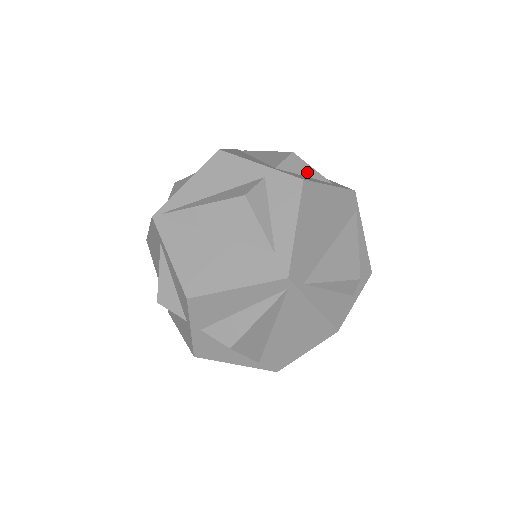
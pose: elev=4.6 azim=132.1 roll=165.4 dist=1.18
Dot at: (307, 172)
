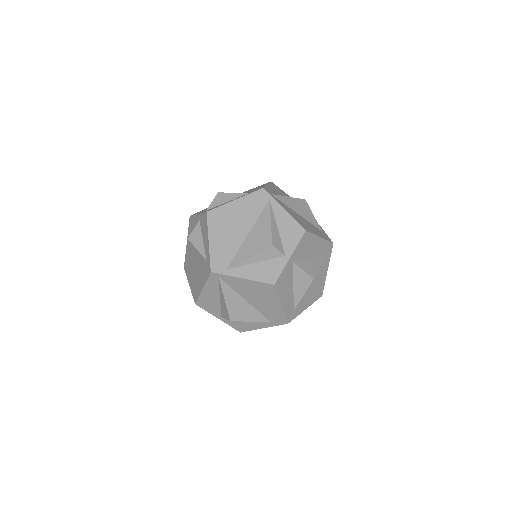
Dot at: (229, 198)
